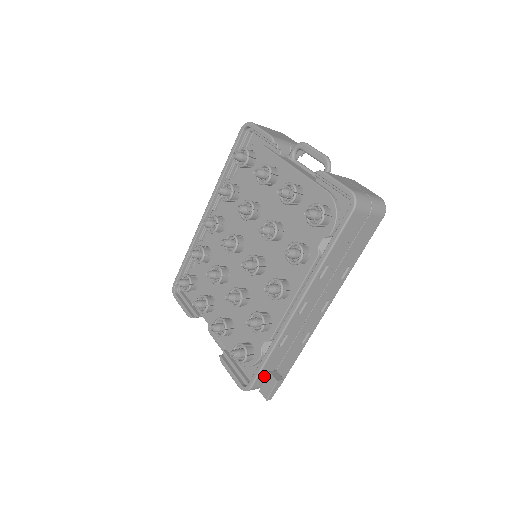
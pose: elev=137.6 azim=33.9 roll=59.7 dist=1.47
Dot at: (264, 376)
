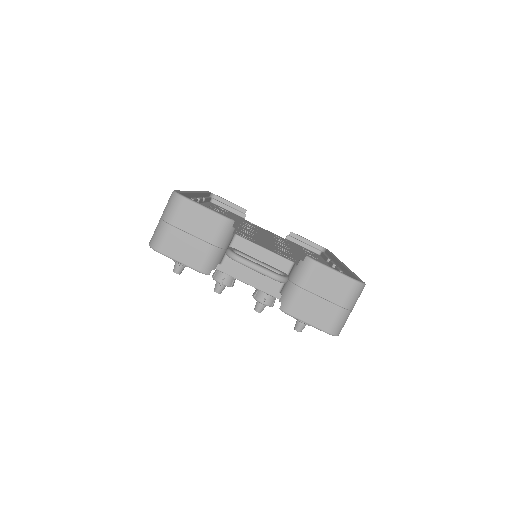
Dot at: occluded
